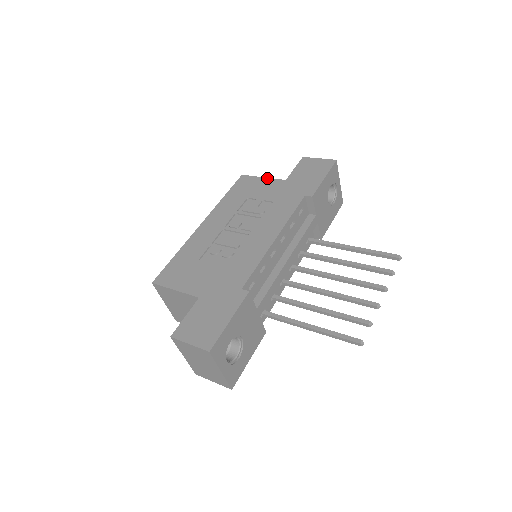
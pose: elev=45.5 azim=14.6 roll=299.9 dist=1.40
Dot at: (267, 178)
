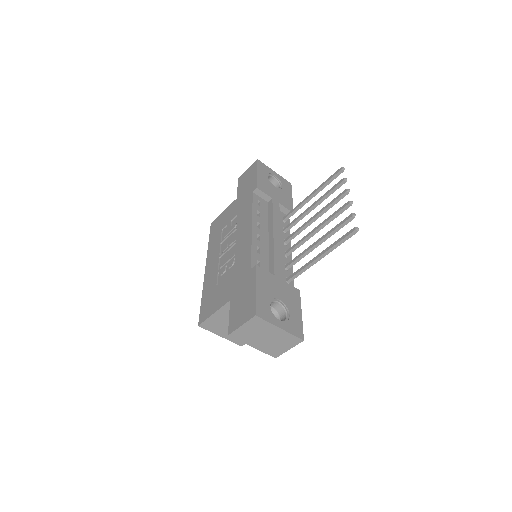
Dot at: (226, 209)
